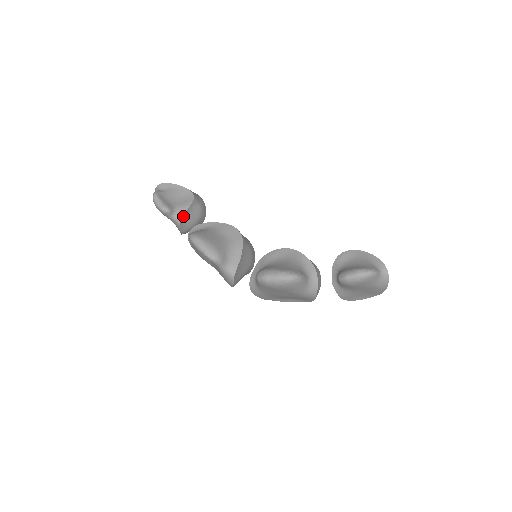
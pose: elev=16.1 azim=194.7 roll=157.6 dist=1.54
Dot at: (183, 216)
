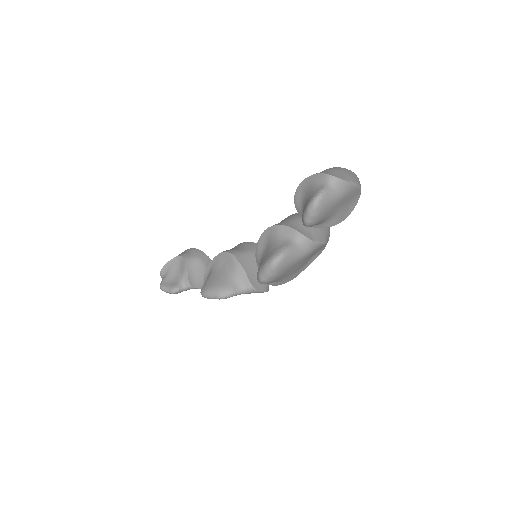
Dot at: (190, 280)
